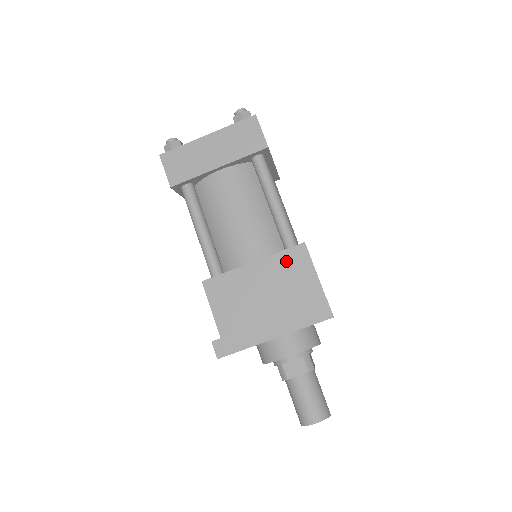
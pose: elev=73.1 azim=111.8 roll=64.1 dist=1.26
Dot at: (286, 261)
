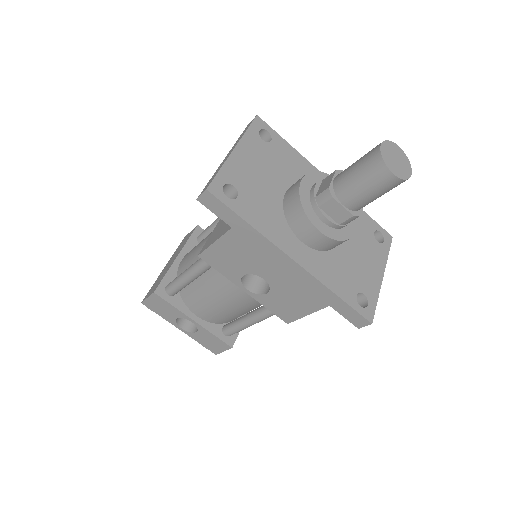
Dot at: occluded
